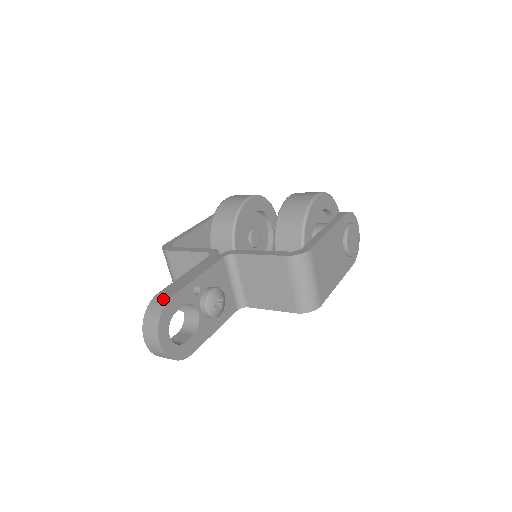
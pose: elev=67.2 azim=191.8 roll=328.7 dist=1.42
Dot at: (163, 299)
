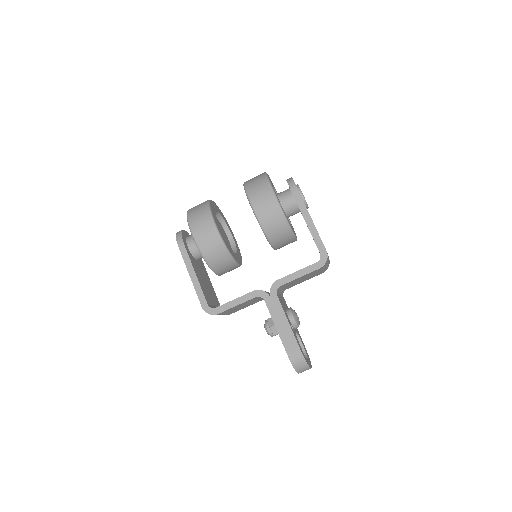
Dot at: (298, 356)
